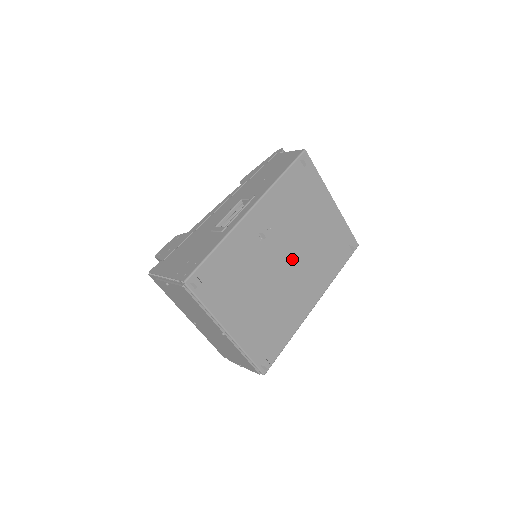
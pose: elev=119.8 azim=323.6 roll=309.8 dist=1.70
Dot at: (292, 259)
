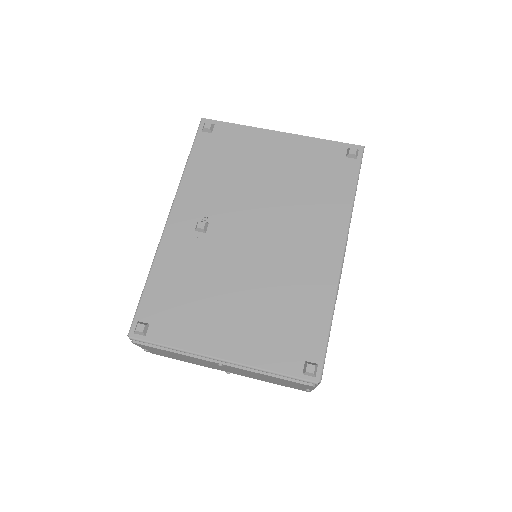
Dot at: (263, 227)
